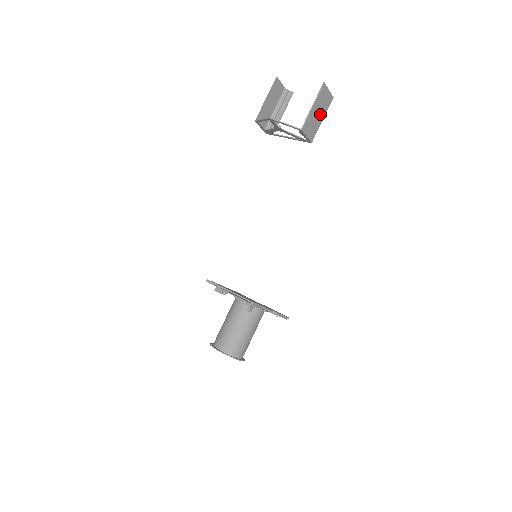
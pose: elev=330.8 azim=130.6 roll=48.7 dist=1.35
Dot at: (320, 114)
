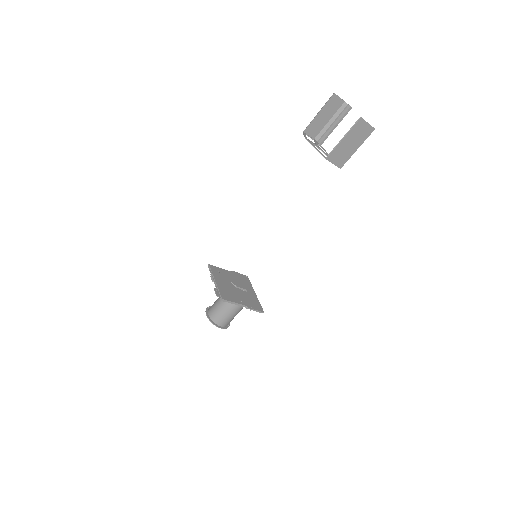
Dot at: (354, 144)
